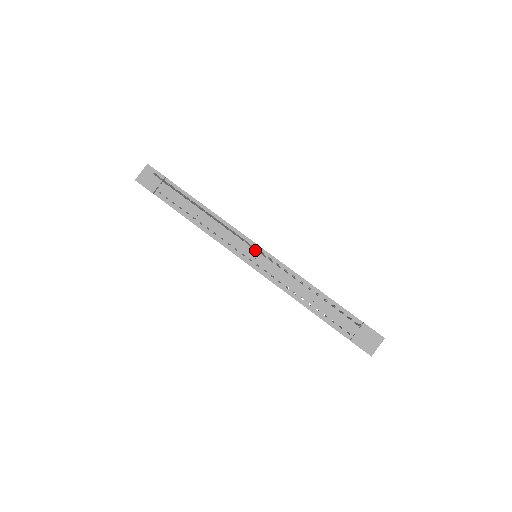
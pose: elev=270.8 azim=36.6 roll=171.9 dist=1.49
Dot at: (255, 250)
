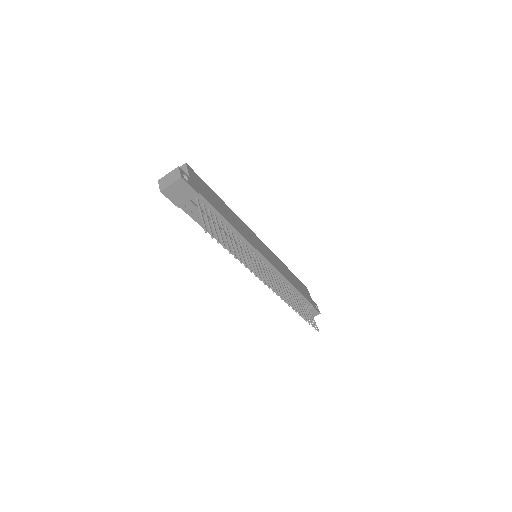
Dot at: (261, 261)
